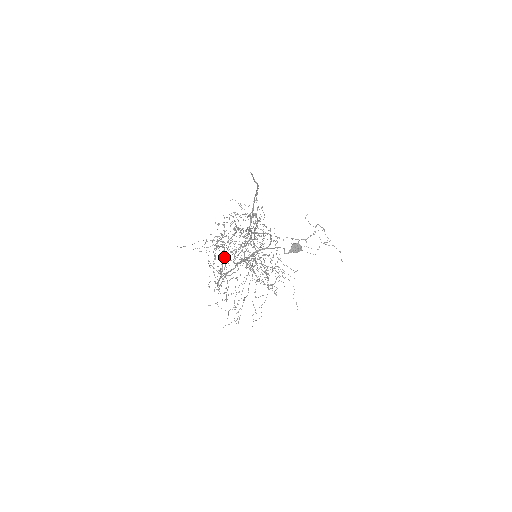
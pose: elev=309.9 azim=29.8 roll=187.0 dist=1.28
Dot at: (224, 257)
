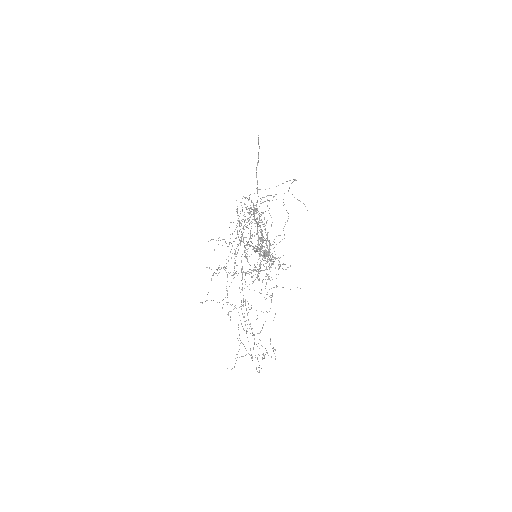
Dot at: (258, 223)
